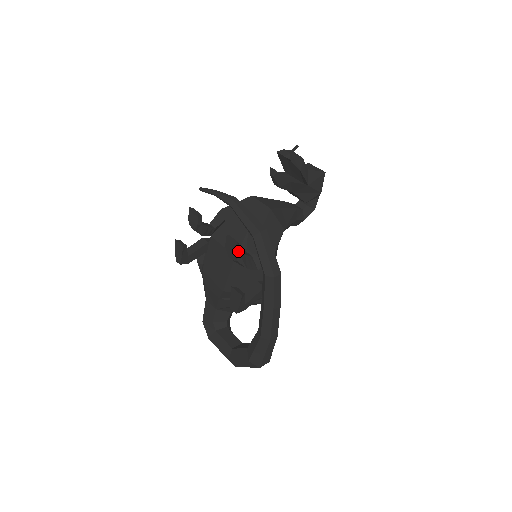
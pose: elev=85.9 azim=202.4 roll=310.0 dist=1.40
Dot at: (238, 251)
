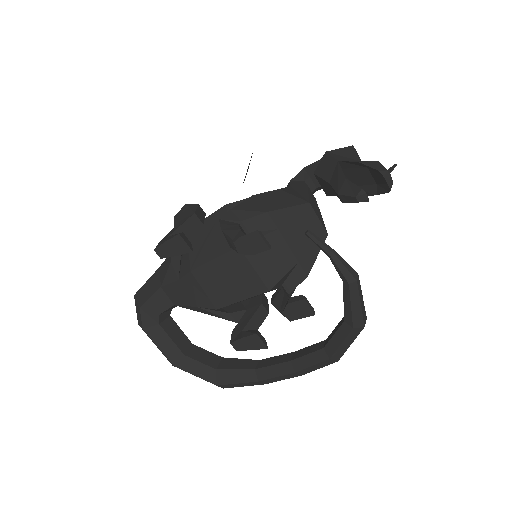
Dot at: occluded
